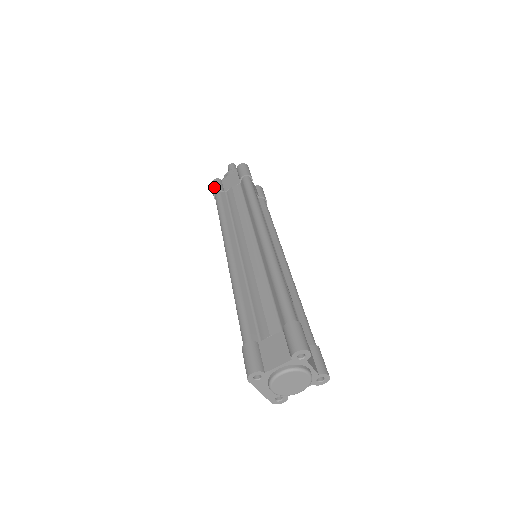
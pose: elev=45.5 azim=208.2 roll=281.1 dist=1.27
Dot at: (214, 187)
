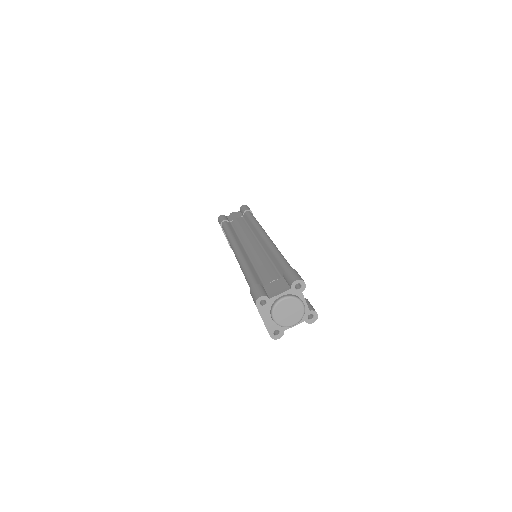
Dot at: (221, 219)
